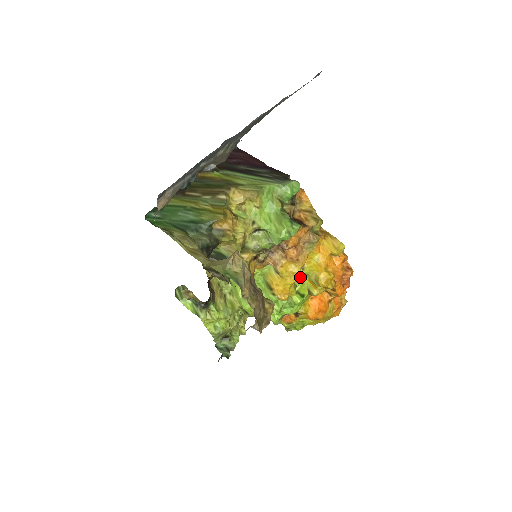
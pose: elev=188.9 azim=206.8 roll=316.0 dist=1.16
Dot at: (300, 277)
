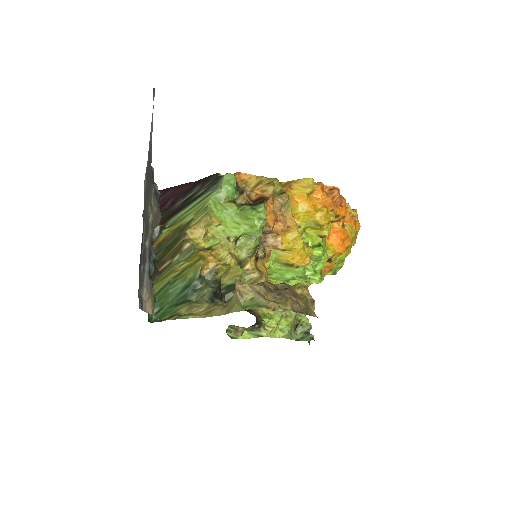
Dot at: (303, 234)
